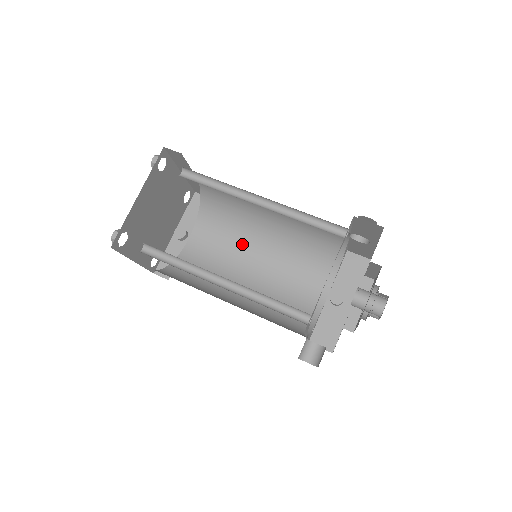
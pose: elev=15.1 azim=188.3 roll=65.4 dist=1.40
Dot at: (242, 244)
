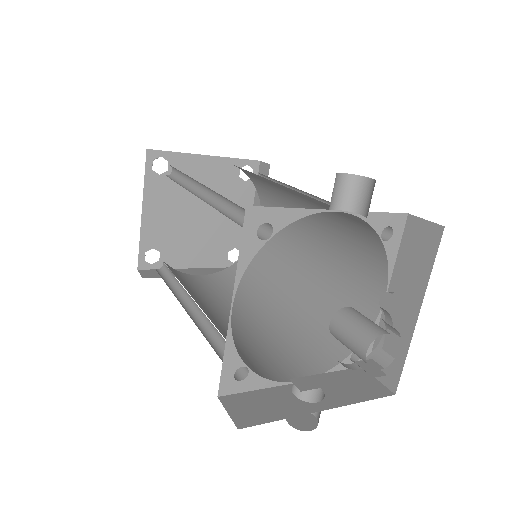
Dot at: (295, 223)
